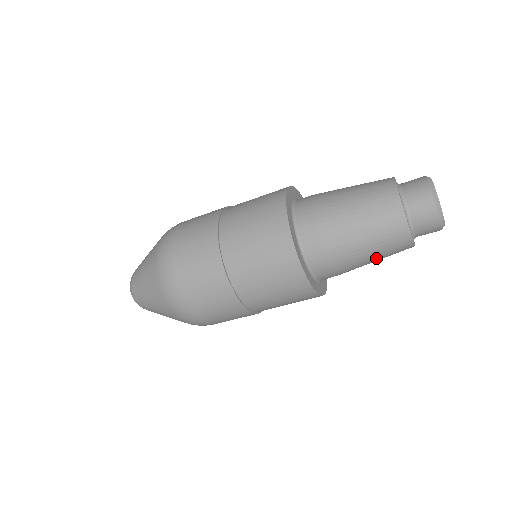
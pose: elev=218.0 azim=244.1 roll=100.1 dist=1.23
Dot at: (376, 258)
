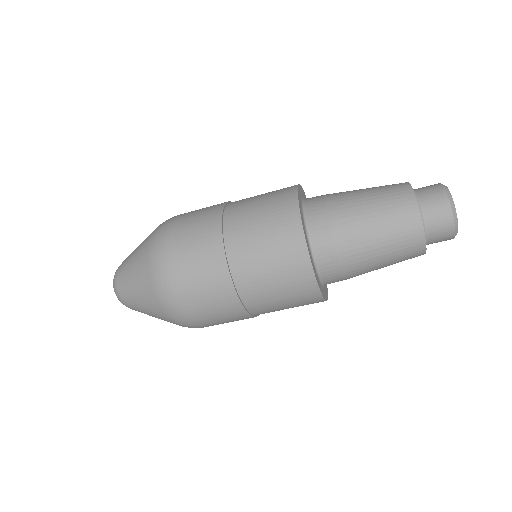
Dot at: (386, 266)
